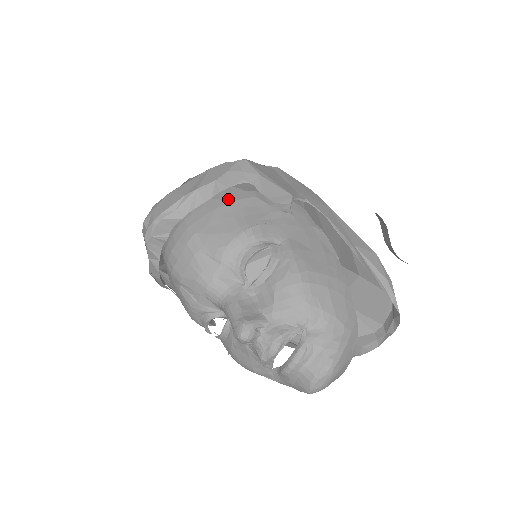
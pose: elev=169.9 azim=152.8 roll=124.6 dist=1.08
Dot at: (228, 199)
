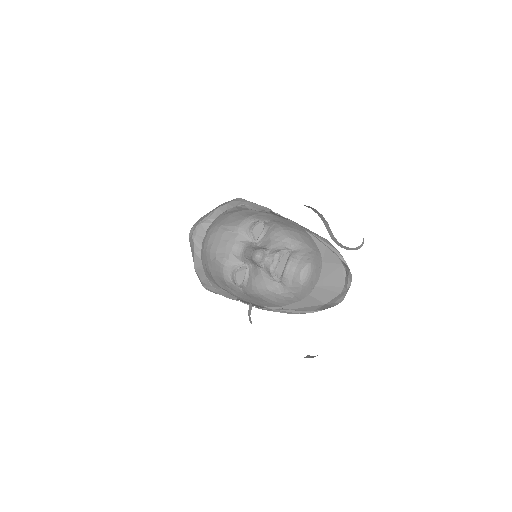
Dot at: (235, 212)
